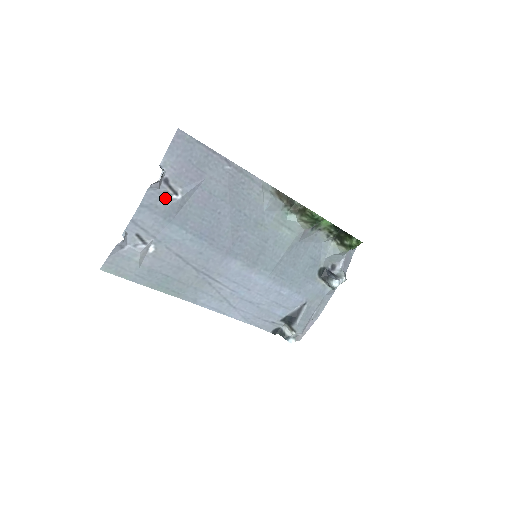
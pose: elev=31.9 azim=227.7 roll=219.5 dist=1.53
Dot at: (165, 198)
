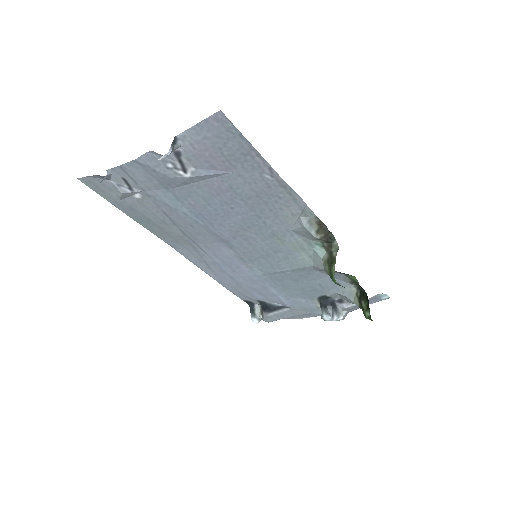
Dot at: (169, 168)
